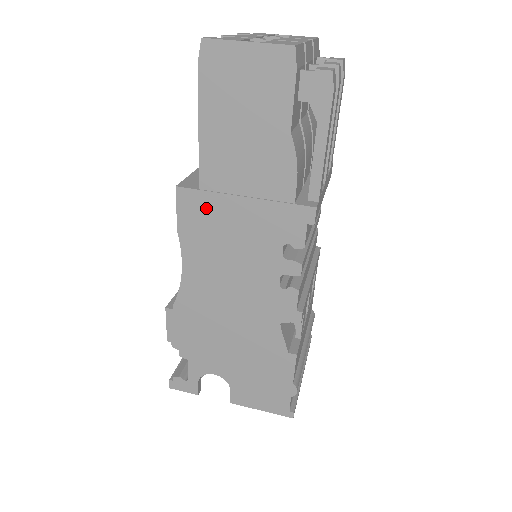
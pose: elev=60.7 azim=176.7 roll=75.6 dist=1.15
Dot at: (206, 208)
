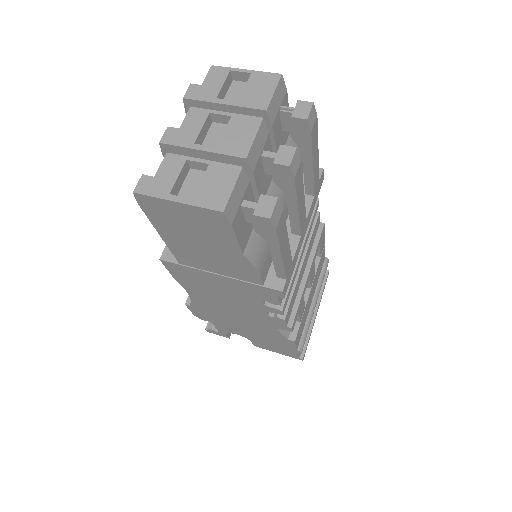
Dot at: (190, 273)
